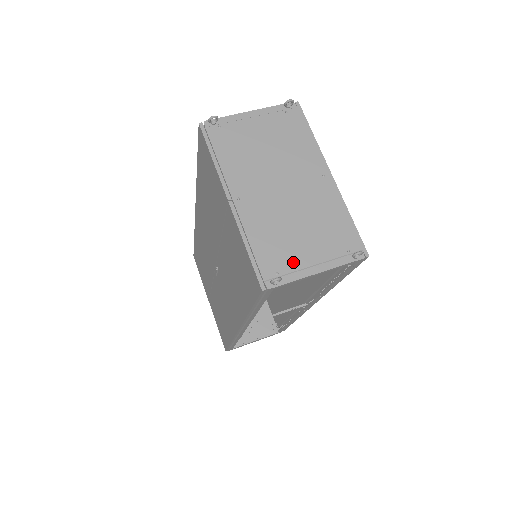
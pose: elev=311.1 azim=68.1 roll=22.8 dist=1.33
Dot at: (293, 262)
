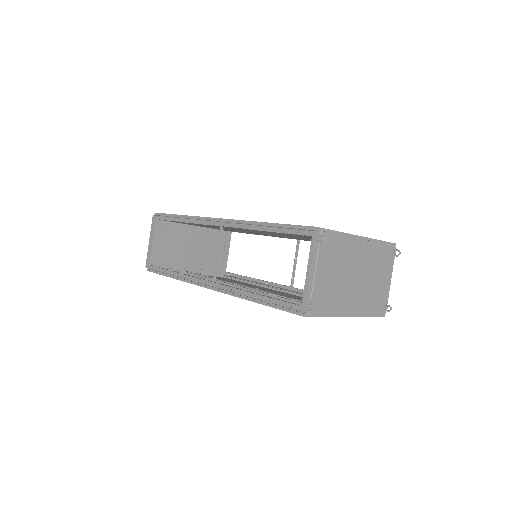
Dot at: (384, 292)
